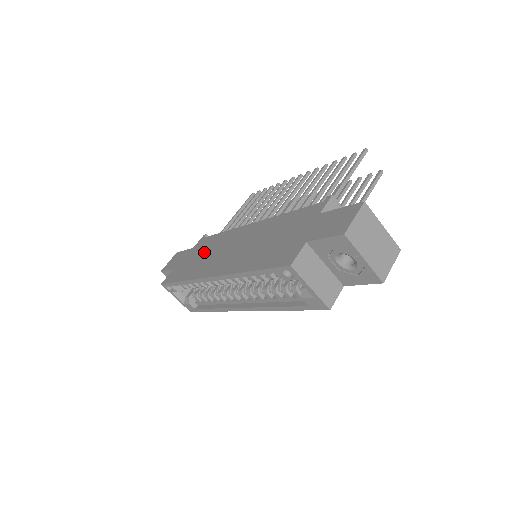
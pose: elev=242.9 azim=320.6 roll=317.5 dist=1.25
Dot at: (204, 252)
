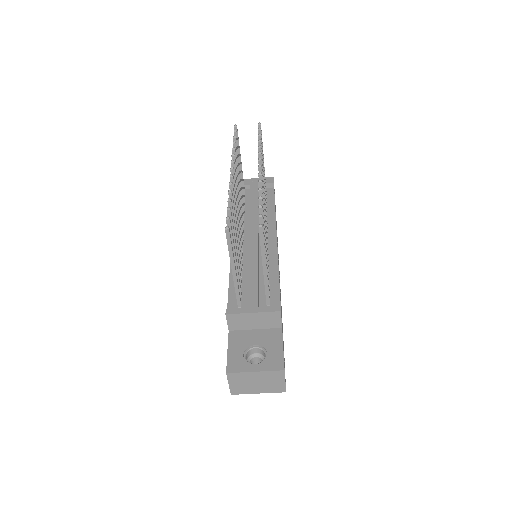
Dot at: occluded
